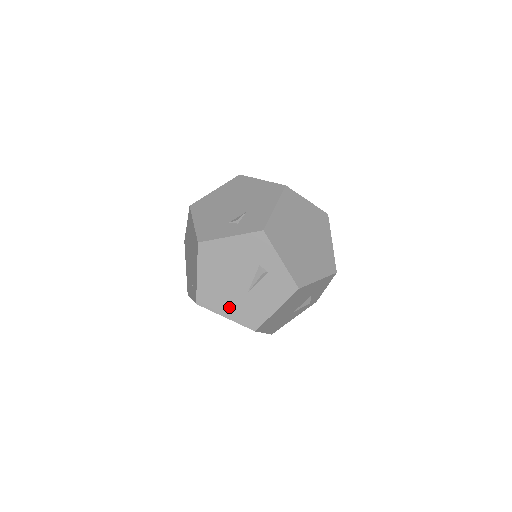
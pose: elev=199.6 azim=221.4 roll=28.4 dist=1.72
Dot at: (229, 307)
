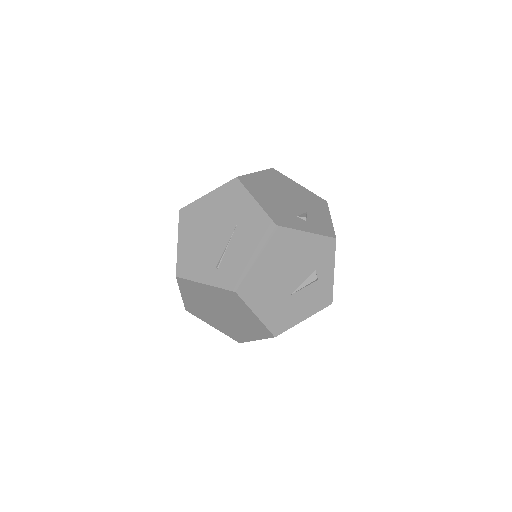
Dot at: (266, 305)
